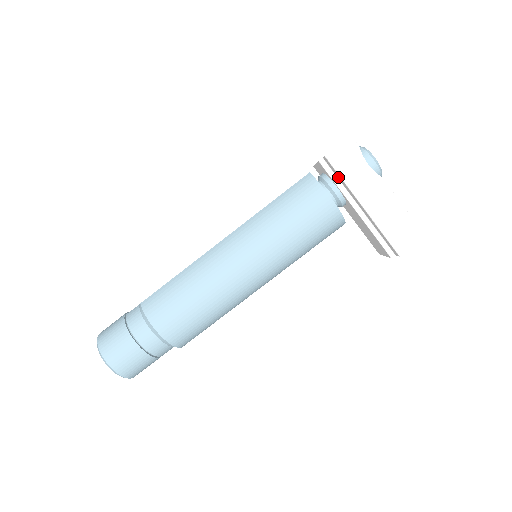
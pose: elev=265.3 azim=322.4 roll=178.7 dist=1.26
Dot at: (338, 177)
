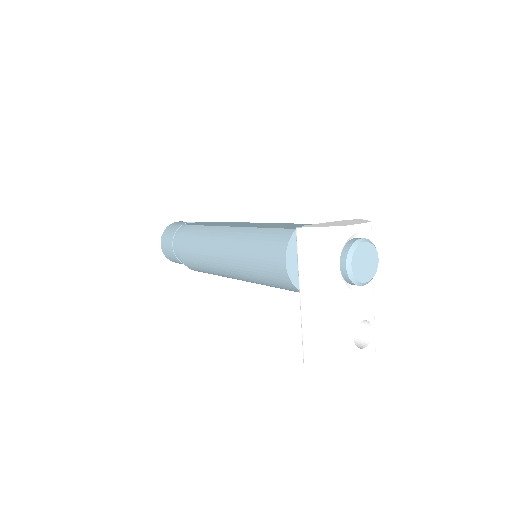
Dot at: occluded
